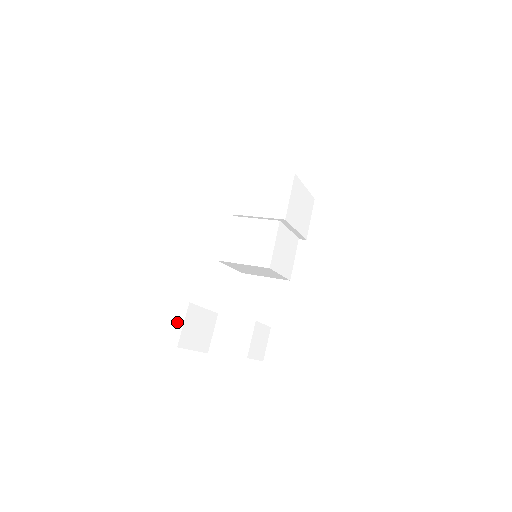
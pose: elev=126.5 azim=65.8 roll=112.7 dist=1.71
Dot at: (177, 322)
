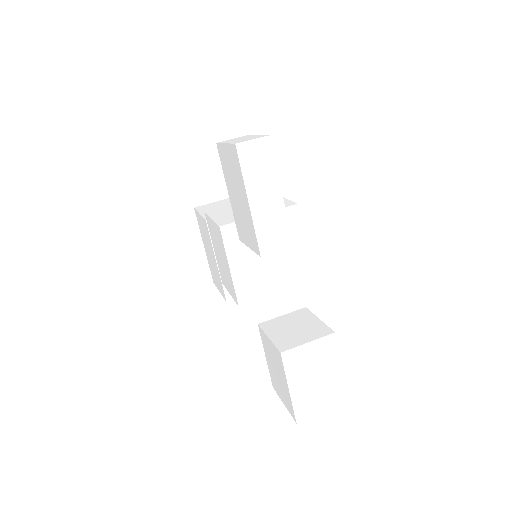
Dot at: (245, 138)
